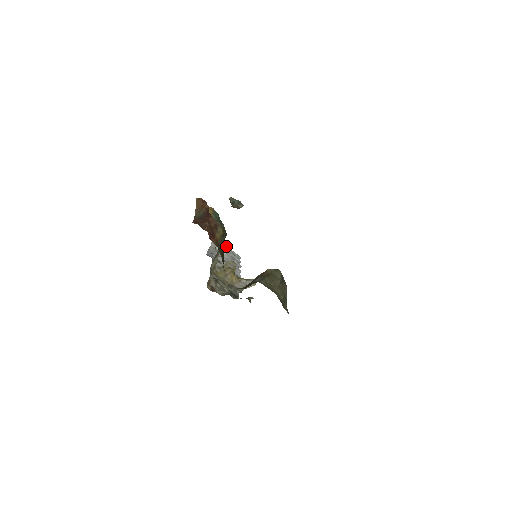
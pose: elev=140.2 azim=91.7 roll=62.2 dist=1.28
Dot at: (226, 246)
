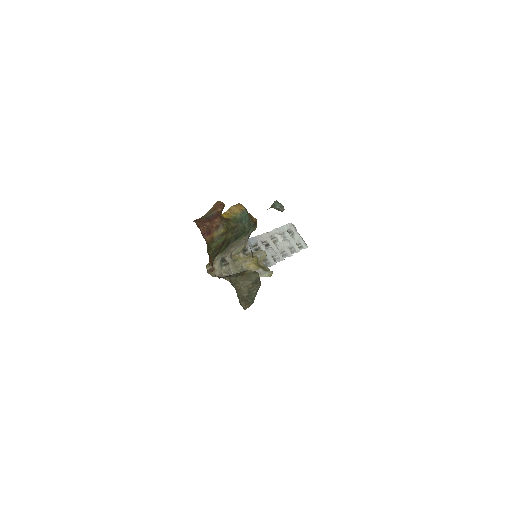
Dot at: (298, 234)
